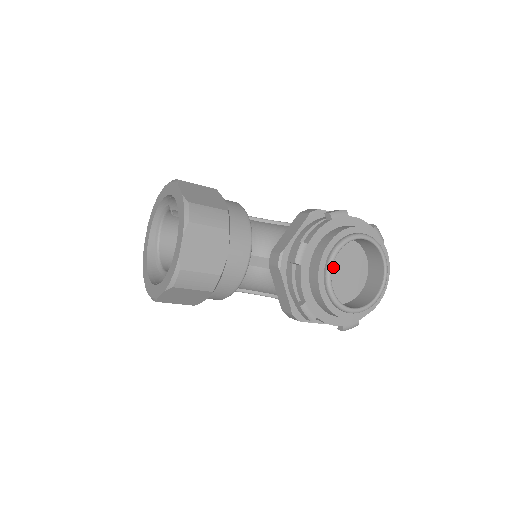
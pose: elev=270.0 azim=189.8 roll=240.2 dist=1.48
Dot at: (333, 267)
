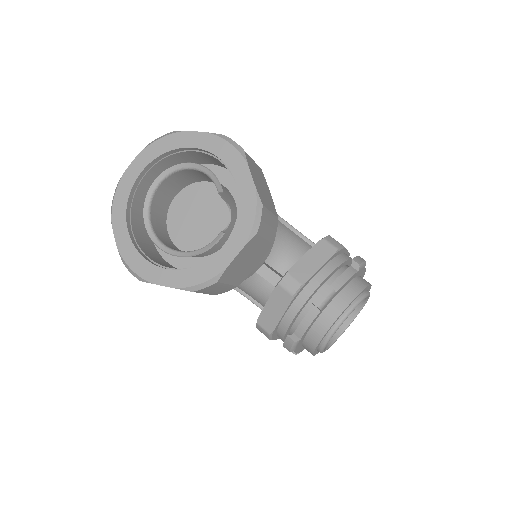
Dot at: occluded
